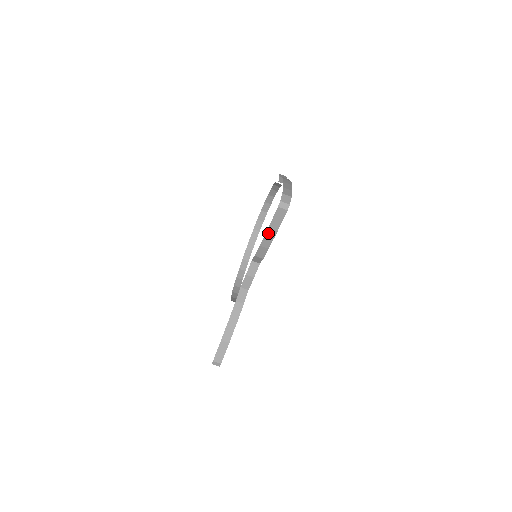
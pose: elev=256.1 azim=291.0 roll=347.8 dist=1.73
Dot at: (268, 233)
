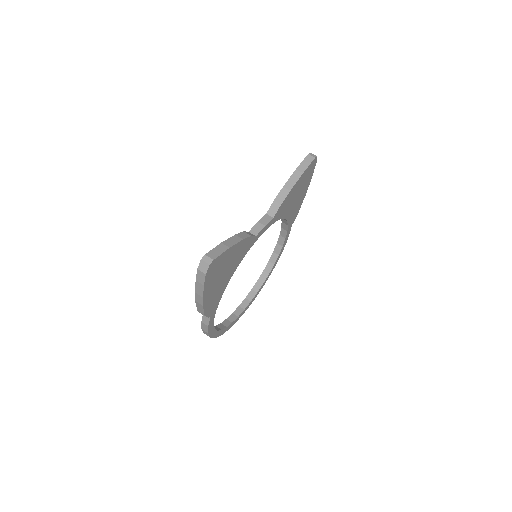
Dot at: (294, 174)
